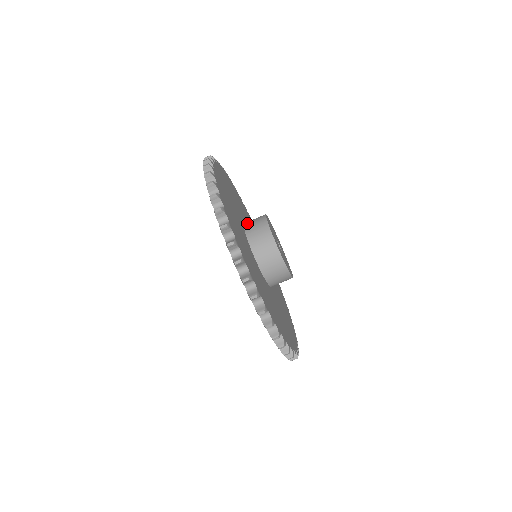
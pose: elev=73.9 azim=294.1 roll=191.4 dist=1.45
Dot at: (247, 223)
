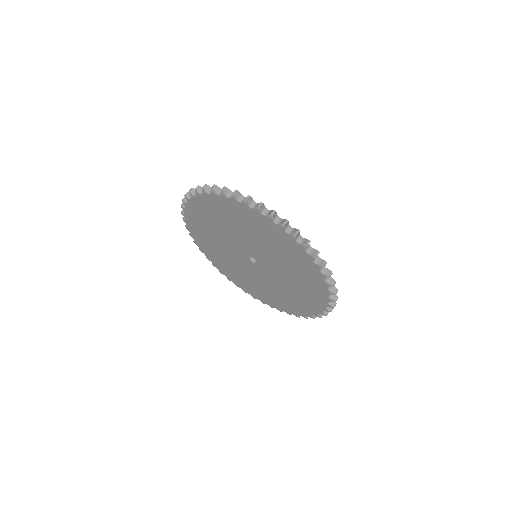
Dot at: occluded
